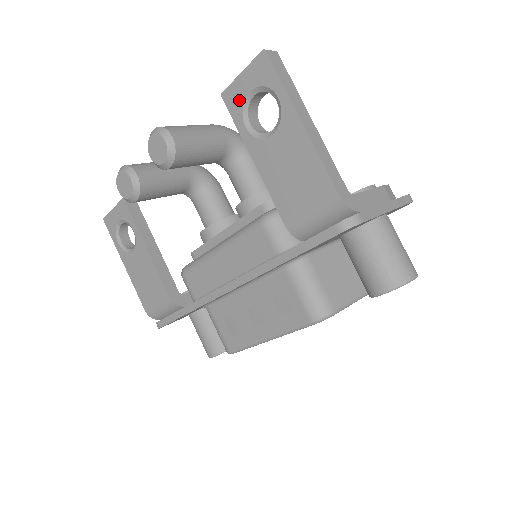
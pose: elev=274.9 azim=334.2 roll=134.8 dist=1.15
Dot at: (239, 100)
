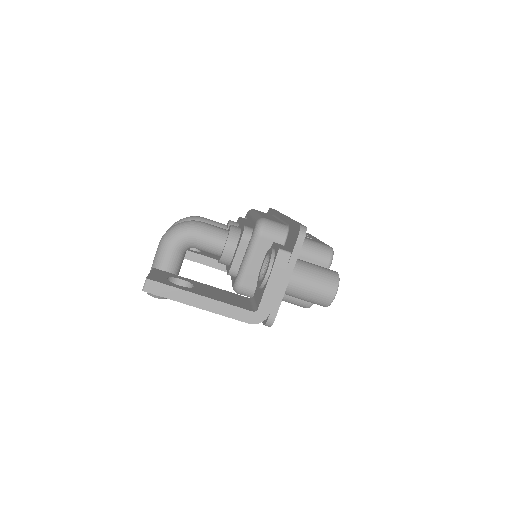
Dot at: occluded
